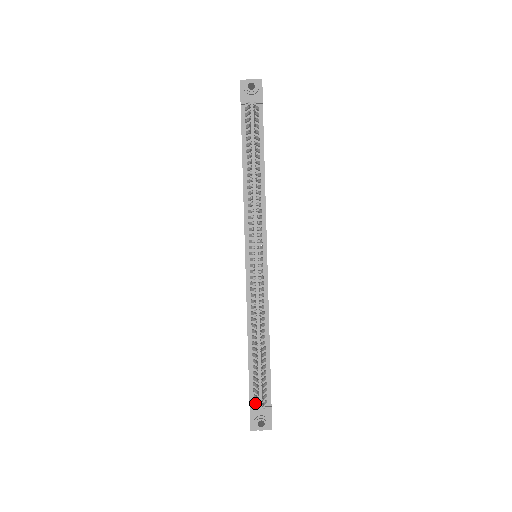
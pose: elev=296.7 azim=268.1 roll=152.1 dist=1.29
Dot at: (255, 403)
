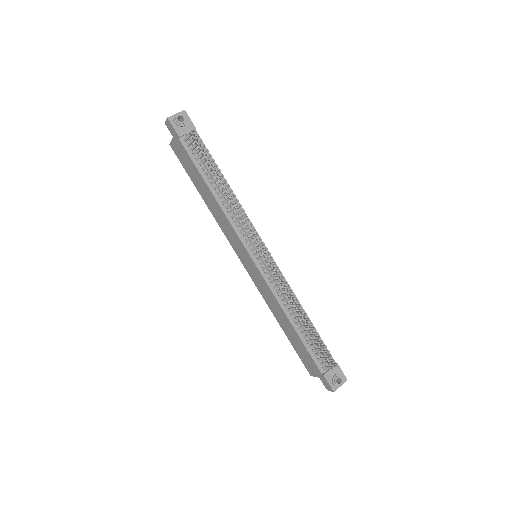
Dot at: (325, 369)
